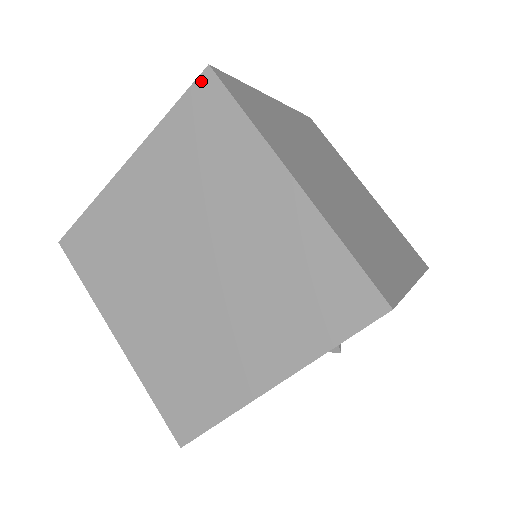
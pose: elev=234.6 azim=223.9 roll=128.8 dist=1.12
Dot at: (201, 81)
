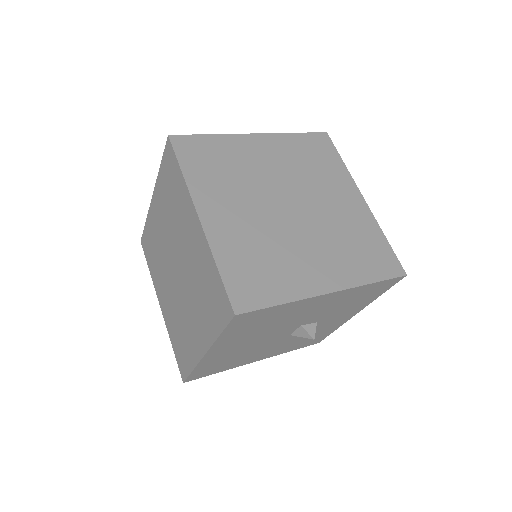
Dot at: (167, 146)
